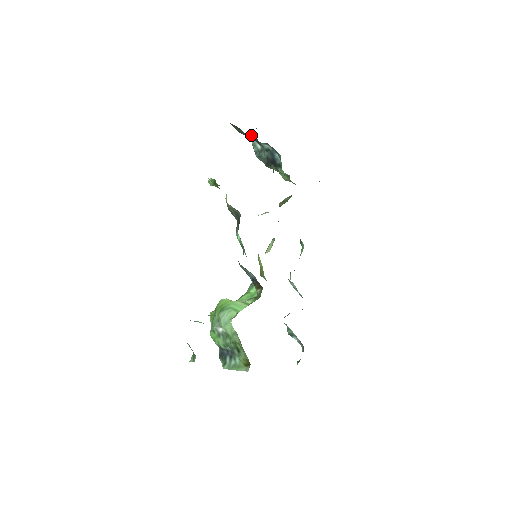
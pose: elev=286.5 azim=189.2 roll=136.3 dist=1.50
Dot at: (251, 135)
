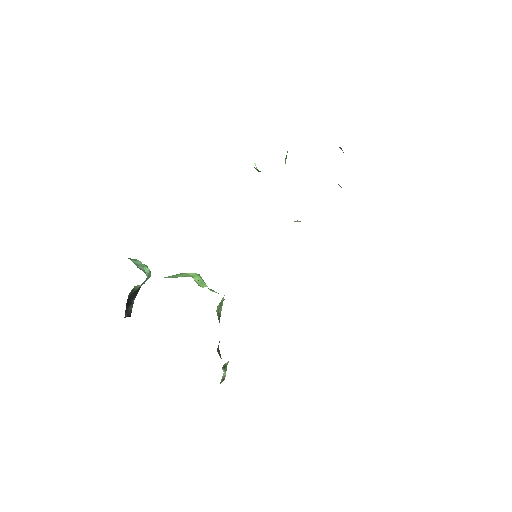
Dot at: occluded
